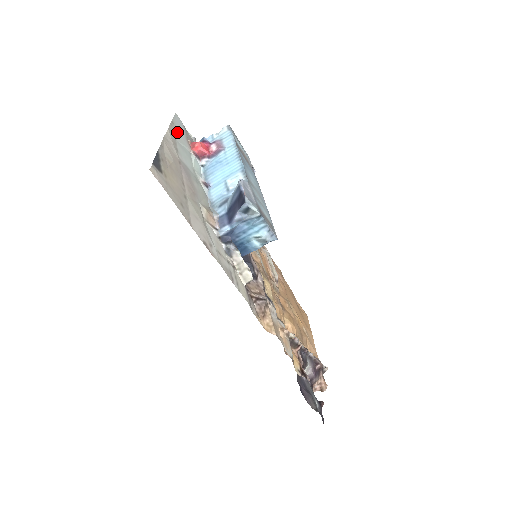
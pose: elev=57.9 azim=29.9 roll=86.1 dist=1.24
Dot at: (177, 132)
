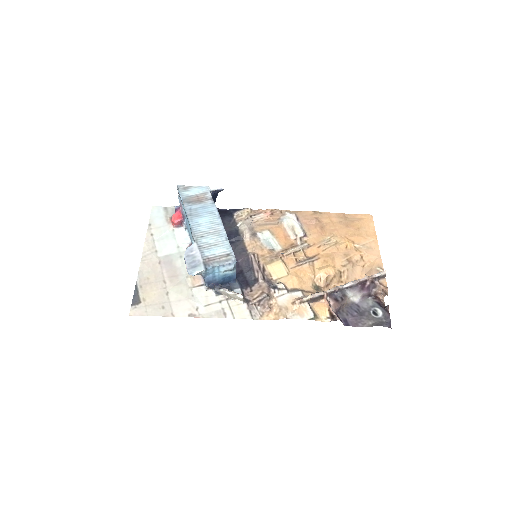
Dot at: (155, 229)
